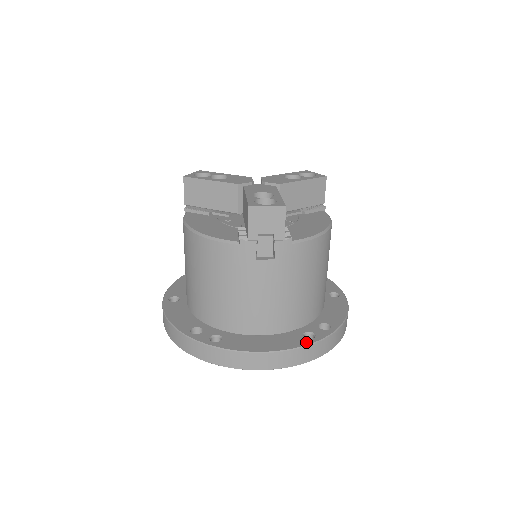
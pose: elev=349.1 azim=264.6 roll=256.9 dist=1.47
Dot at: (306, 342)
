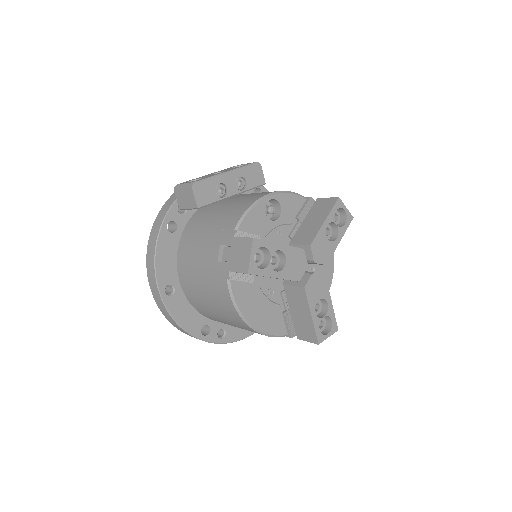
Dot at: occluded
